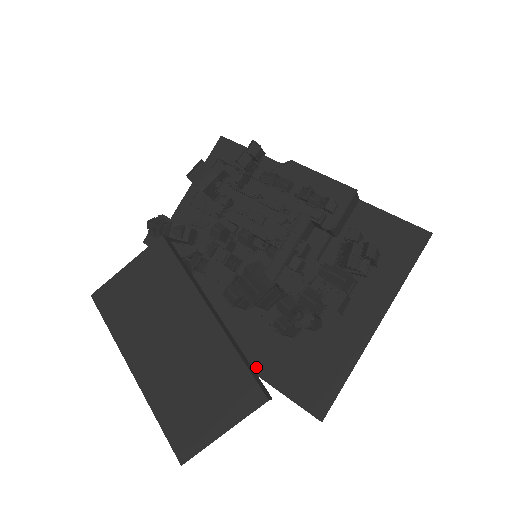
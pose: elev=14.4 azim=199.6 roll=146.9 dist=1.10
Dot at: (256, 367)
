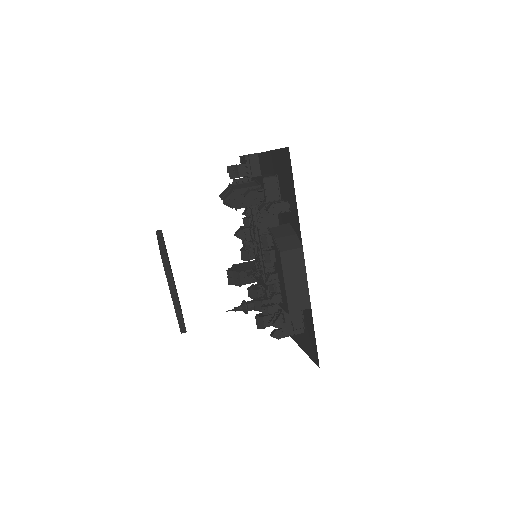
Dot at: occluded
